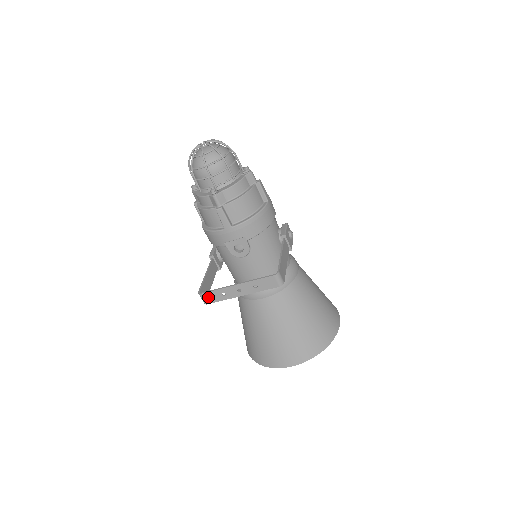
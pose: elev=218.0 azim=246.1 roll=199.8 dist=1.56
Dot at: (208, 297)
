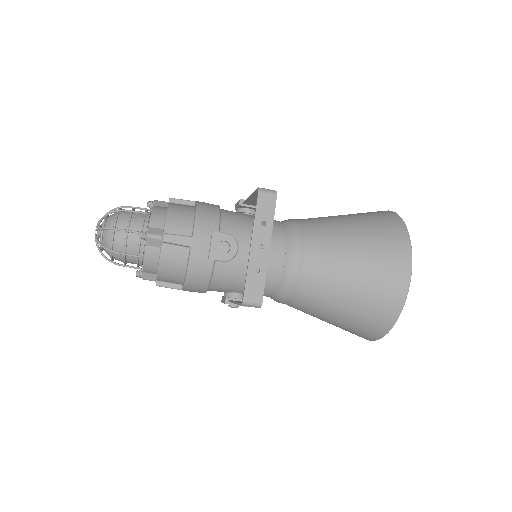
Dot at: (252, 294)
